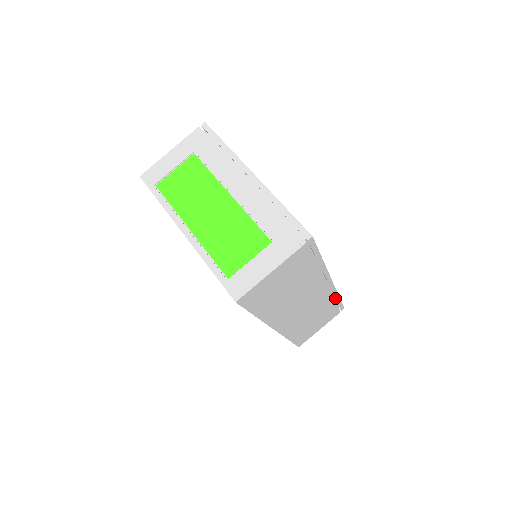
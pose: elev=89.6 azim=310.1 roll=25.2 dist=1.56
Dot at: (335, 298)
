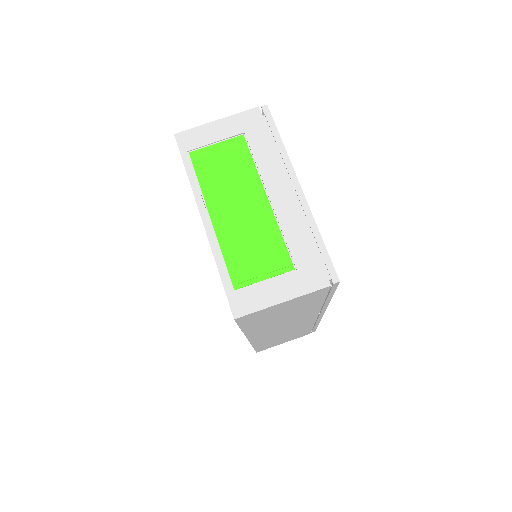
Dot at: (315, 324)
